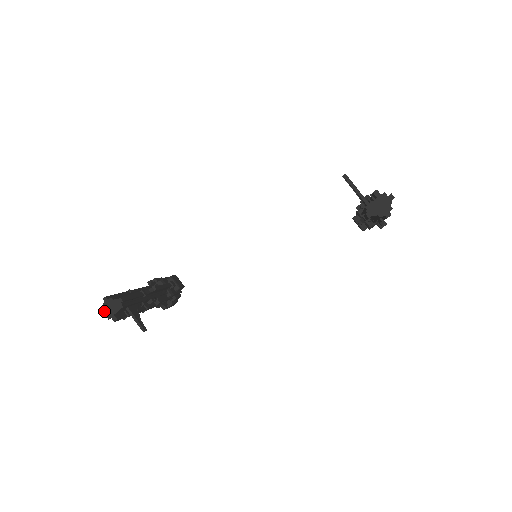
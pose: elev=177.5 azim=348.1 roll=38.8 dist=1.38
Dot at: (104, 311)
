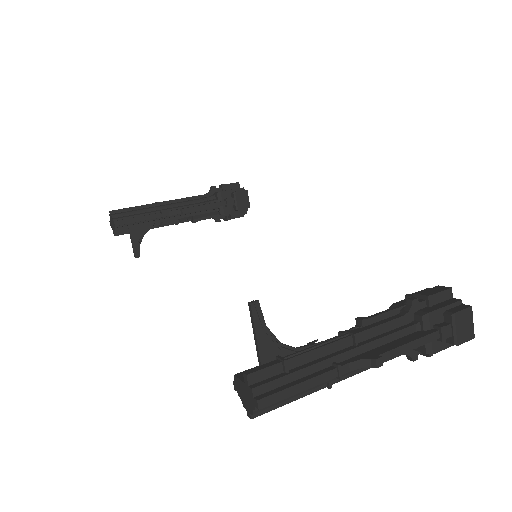
Dot at: (110, 221)
